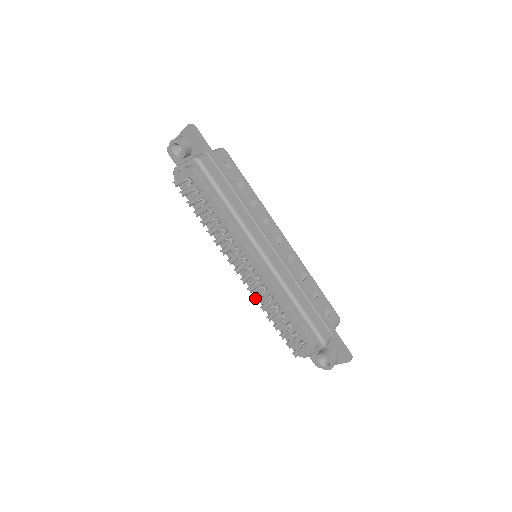
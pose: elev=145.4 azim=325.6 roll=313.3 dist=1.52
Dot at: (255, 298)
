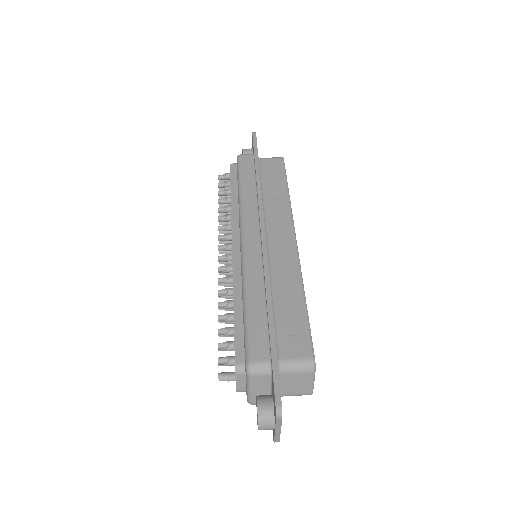
Dot at: occluded
